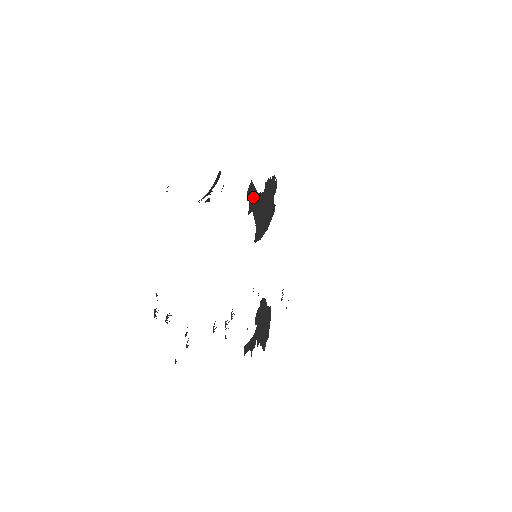
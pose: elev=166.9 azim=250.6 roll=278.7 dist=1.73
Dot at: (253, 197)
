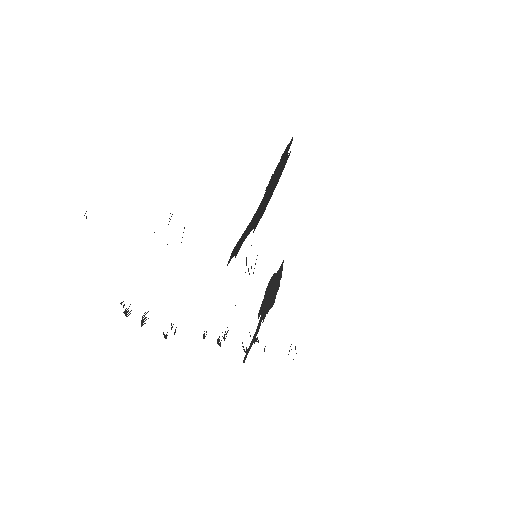
Dot at: (241, 239)
